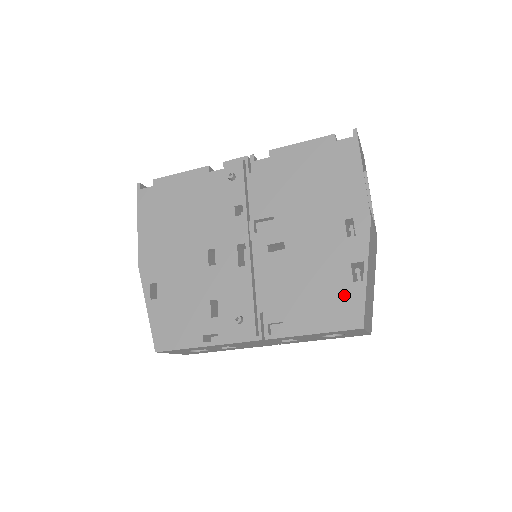
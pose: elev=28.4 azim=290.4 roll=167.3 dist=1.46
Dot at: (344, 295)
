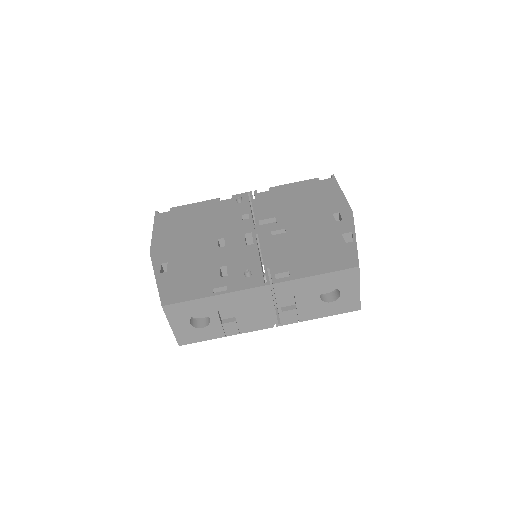
Dot at: (339, 250)
